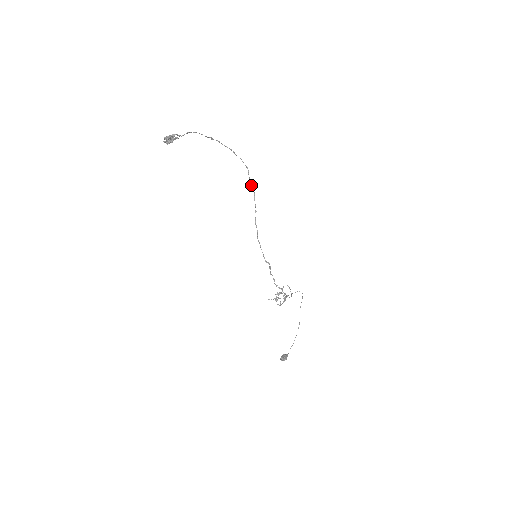
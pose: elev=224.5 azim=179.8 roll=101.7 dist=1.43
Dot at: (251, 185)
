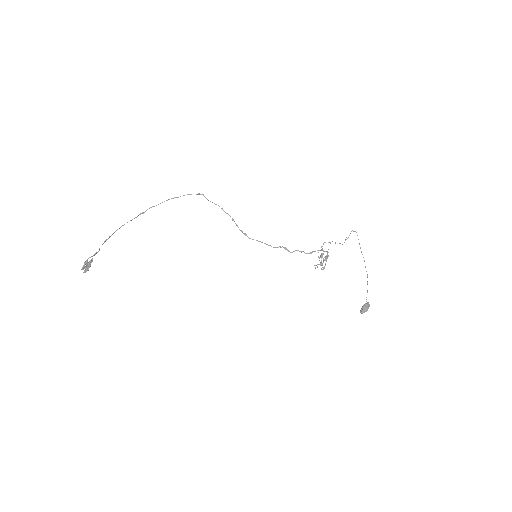
Dot at: occluded
